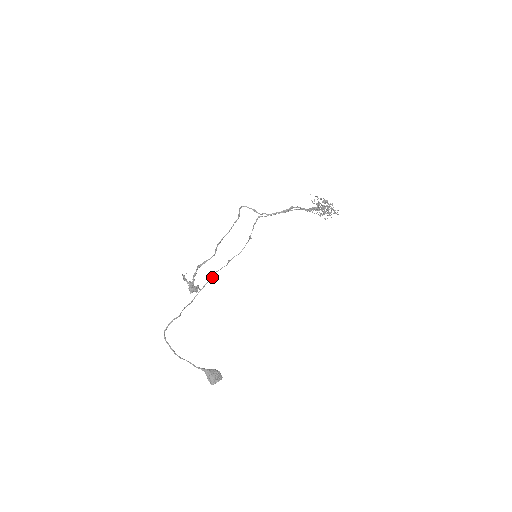
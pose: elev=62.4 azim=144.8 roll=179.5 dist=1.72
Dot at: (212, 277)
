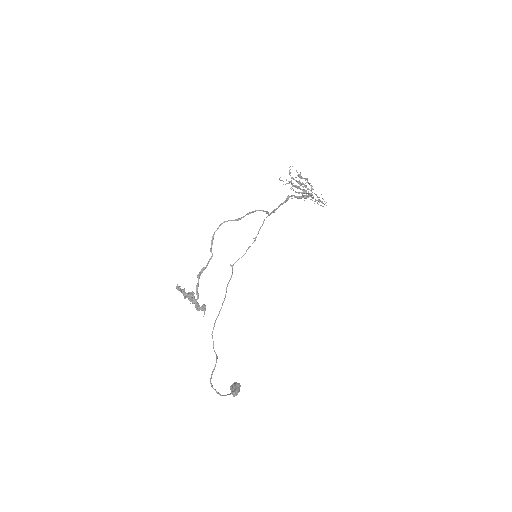
Dot at: occluded
